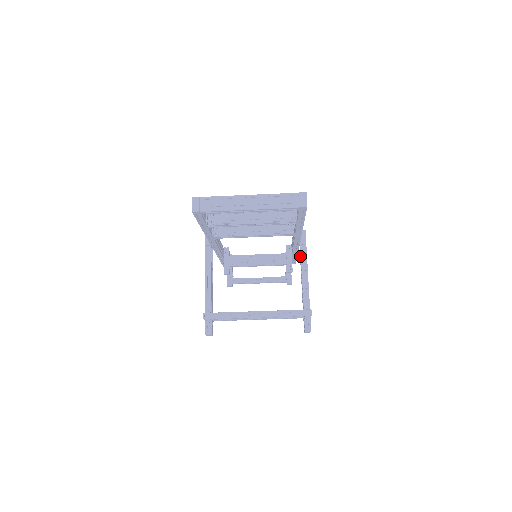
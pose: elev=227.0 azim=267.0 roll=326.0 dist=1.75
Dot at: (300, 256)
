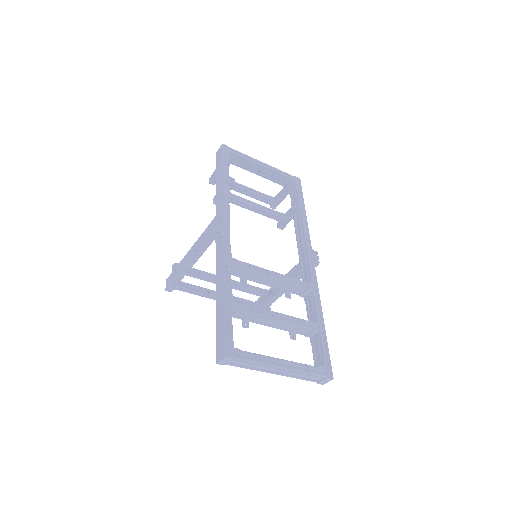
Dot at: (296, 271)
